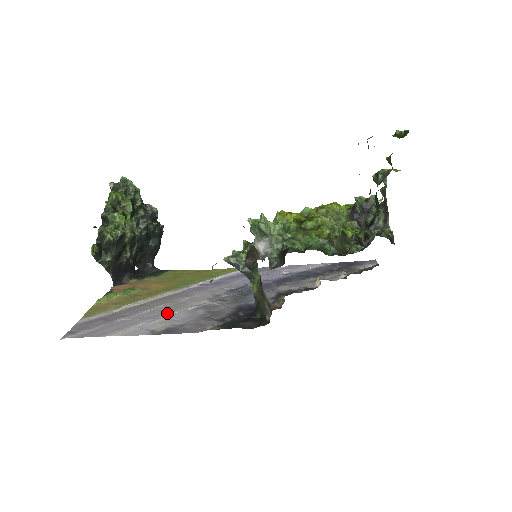
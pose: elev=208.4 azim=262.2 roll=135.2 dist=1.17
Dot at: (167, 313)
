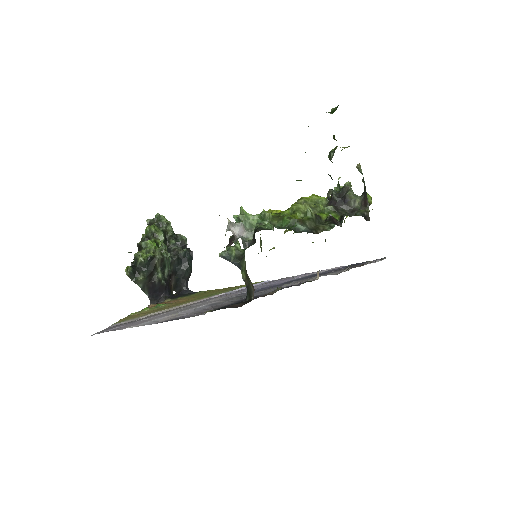
Dot at: occluded
